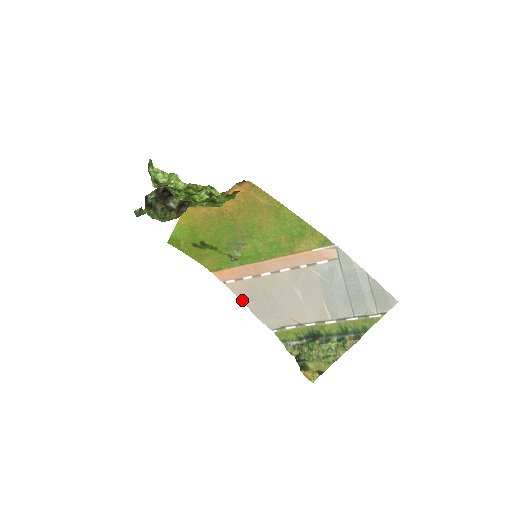
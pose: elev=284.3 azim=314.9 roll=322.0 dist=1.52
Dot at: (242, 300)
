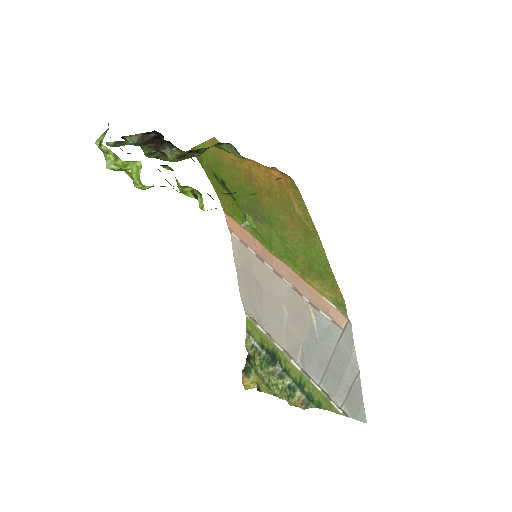
Dot at: (236, 263)
